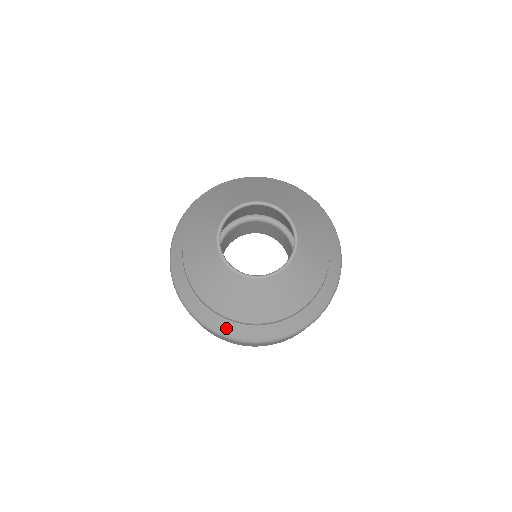
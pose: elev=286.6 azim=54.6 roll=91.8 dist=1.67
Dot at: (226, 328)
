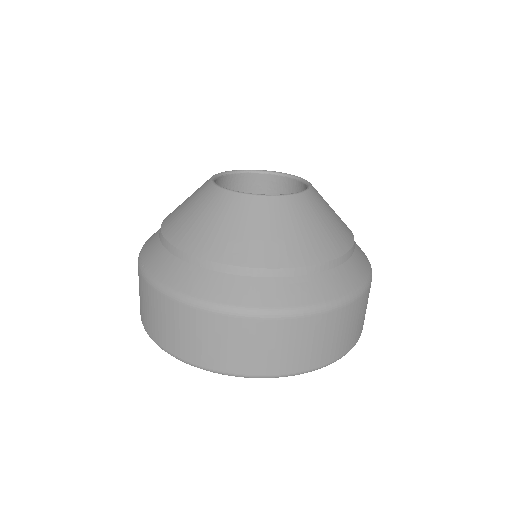
Dot at: (150, 248)
